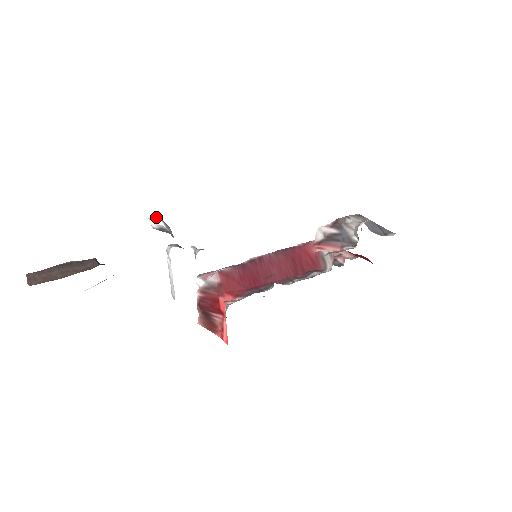
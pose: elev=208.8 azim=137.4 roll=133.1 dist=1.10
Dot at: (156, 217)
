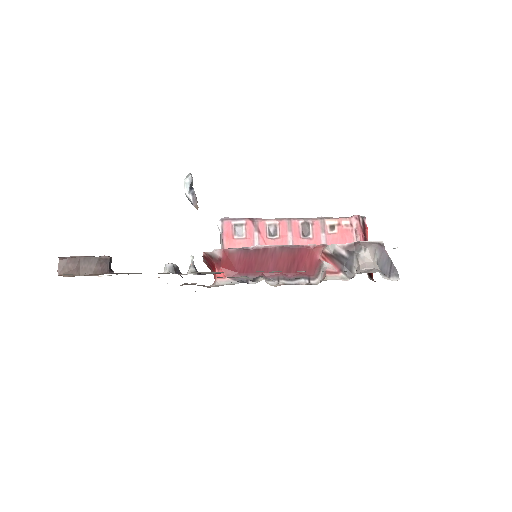
Dot at: (189, 185)
